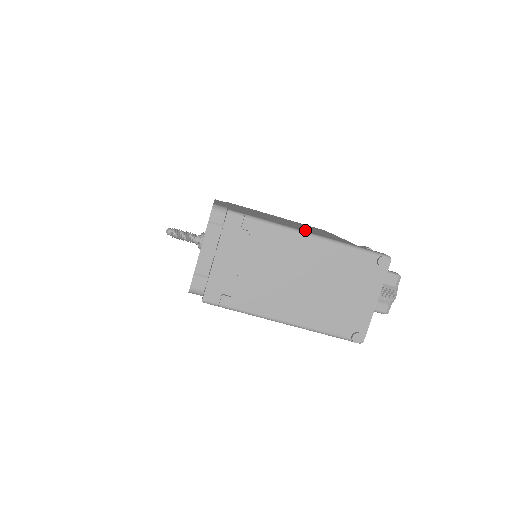
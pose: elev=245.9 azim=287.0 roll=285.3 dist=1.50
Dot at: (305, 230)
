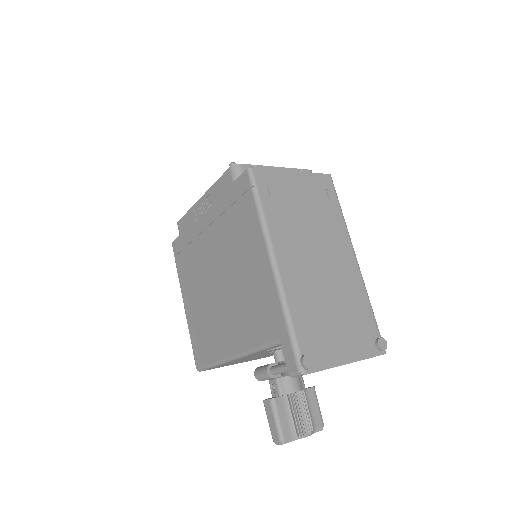
Dot at: occluded
